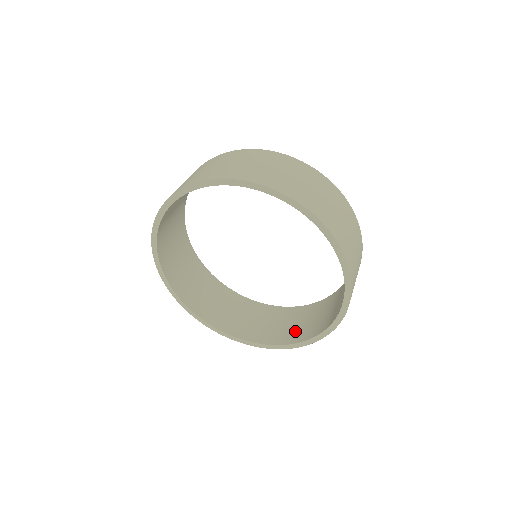
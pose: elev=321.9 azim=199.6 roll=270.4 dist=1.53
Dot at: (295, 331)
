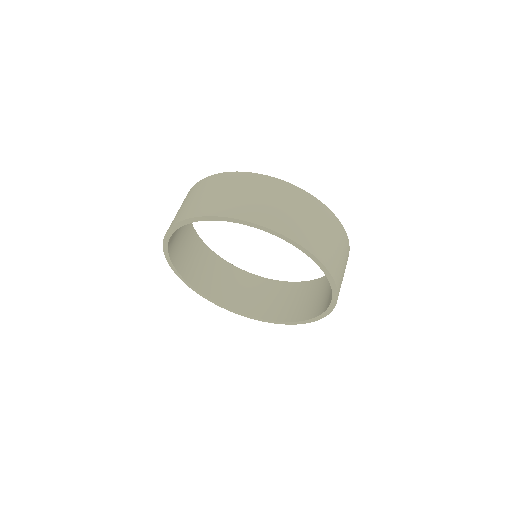
Dot at: (330, 295)
